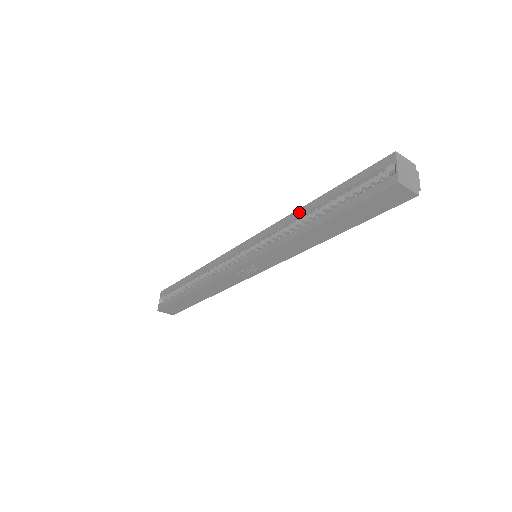
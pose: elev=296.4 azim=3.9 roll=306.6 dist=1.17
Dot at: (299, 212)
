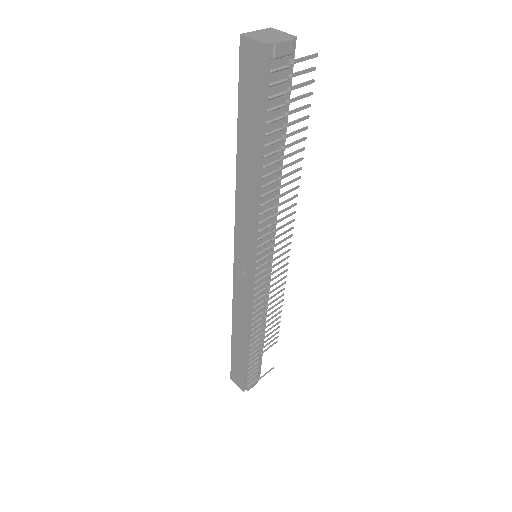
Dot at: occluded
